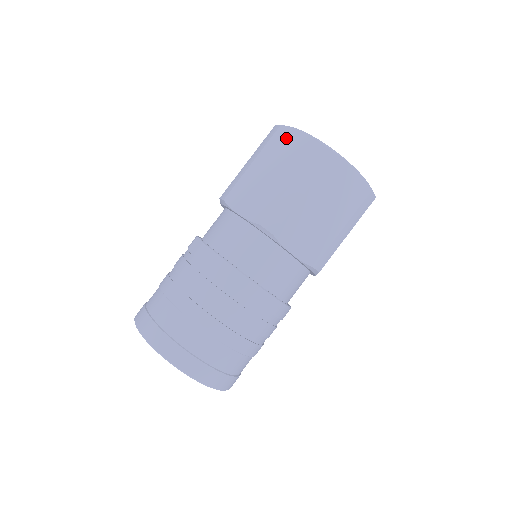
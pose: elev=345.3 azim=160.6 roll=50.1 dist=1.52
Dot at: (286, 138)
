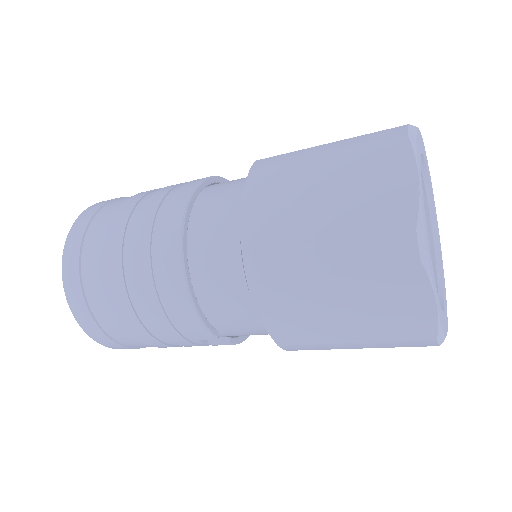
Dot at: occluded
